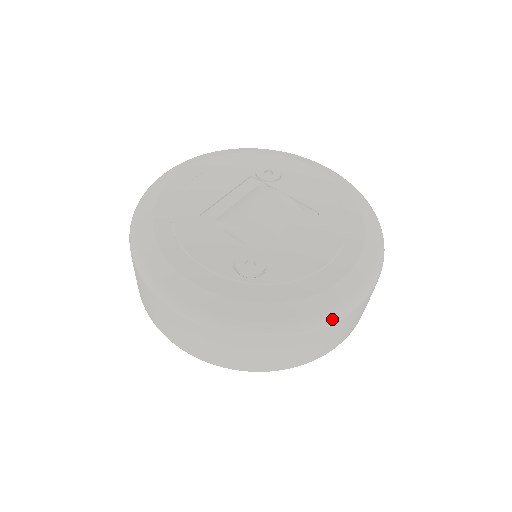
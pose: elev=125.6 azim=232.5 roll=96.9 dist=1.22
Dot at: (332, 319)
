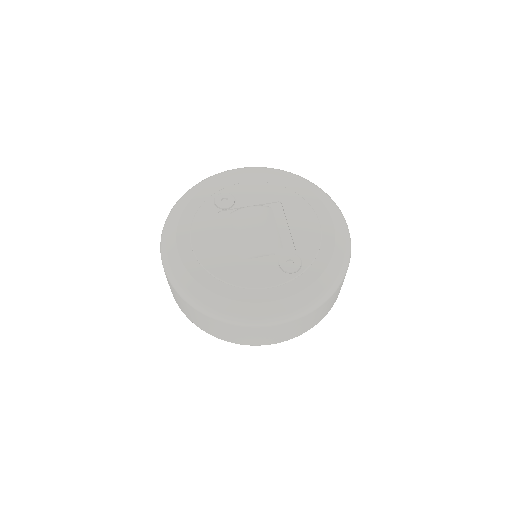
Dot at: (350, 253)
